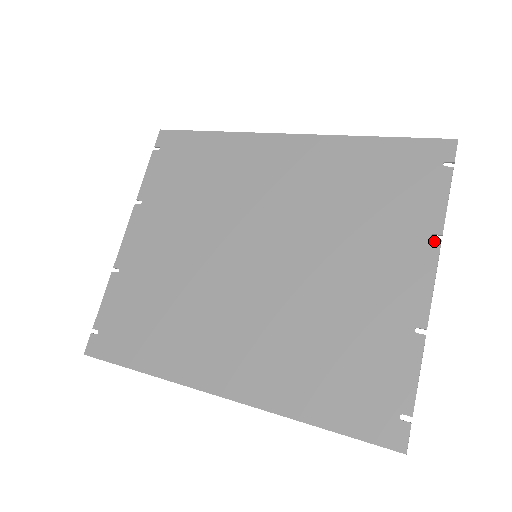
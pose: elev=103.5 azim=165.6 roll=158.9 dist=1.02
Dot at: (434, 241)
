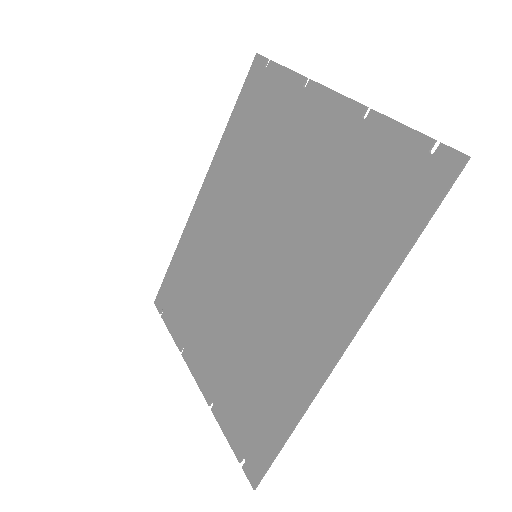
Dot at: (308, 86)
